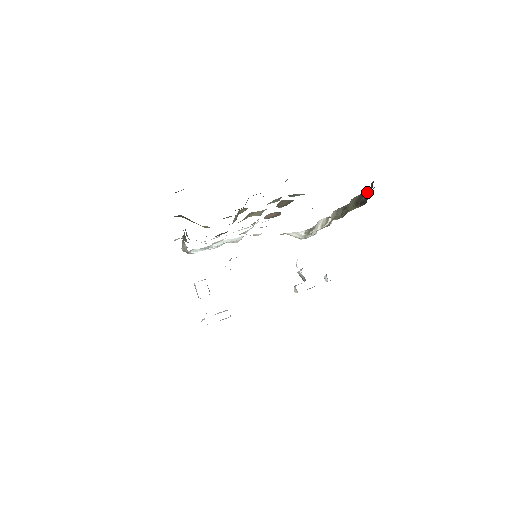
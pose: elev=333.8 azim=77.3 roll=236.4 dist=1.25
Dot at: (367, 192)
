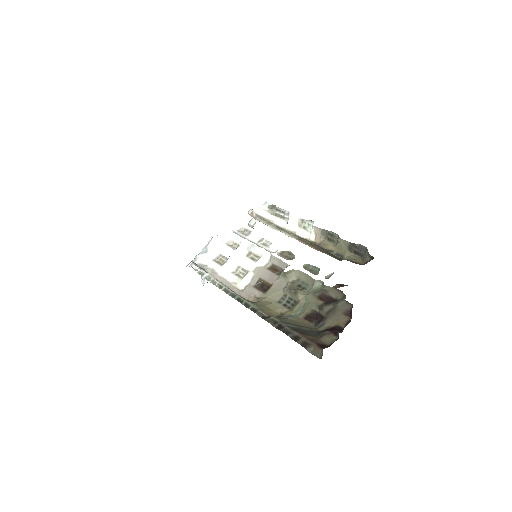
Dot at: (360, 247)
